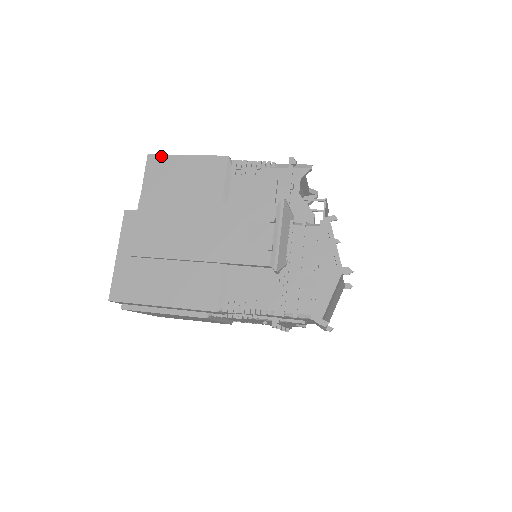
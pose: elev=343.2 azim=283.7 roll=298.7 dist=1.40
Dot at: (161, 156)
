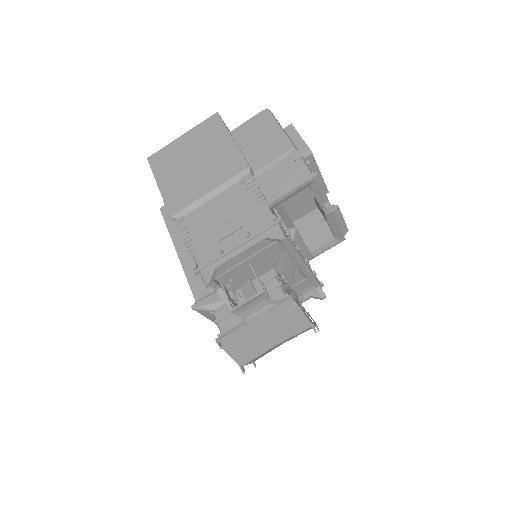
Dot at: (151, 169)
